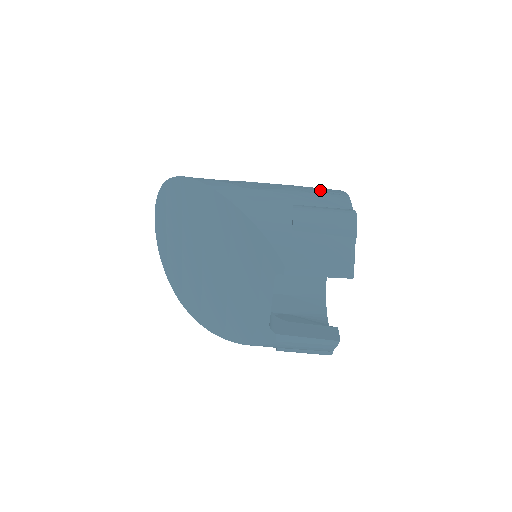
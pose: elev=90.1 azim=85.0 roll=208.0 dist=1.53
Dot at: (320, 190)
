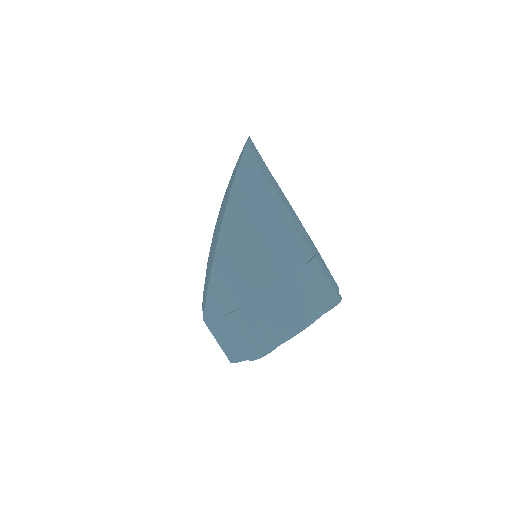
Dot at: (290, 308)
